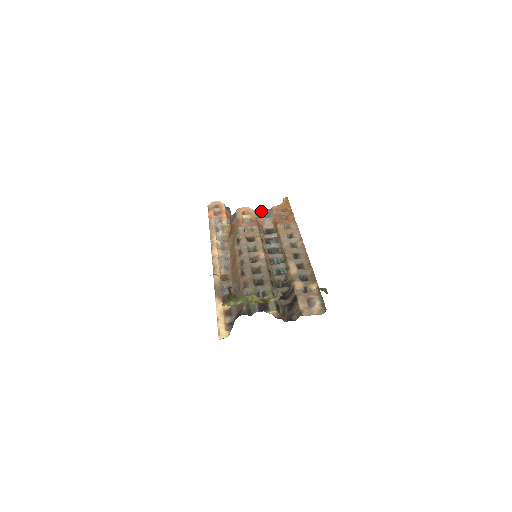
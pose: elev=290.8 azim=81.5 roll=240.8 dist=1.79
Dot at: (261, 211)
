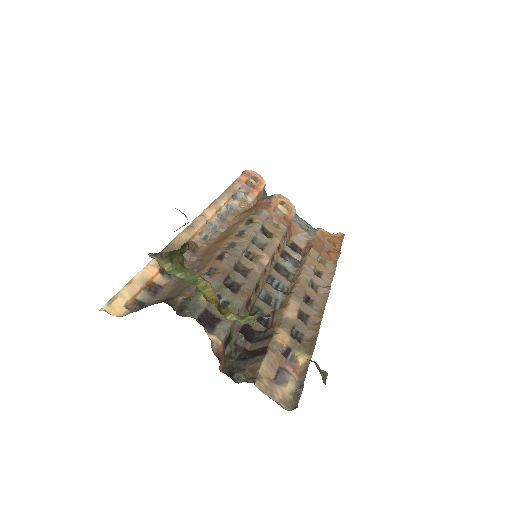
Dot at: occluded
